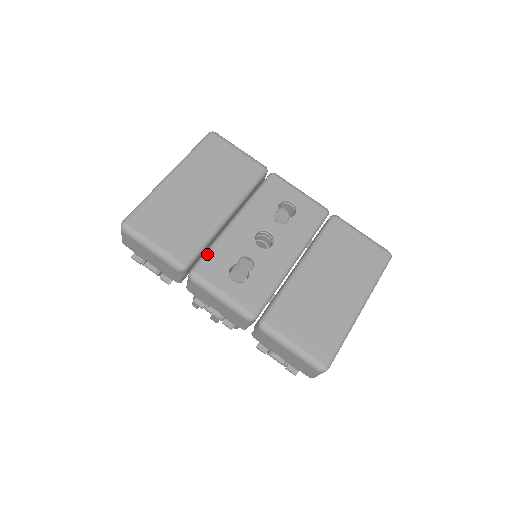
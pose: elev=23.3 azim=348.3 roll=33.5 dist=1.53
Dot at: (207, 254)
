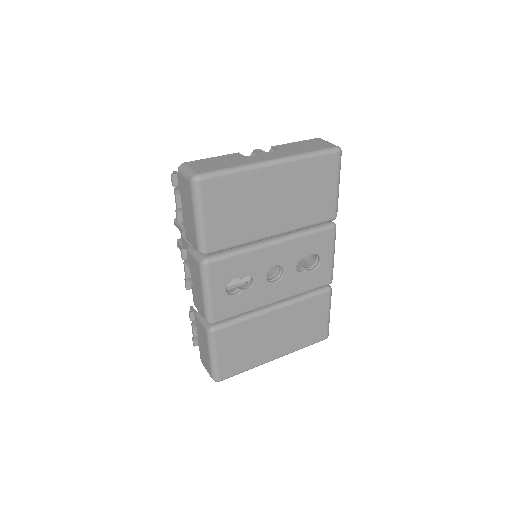
Dot at: (230, 257)
